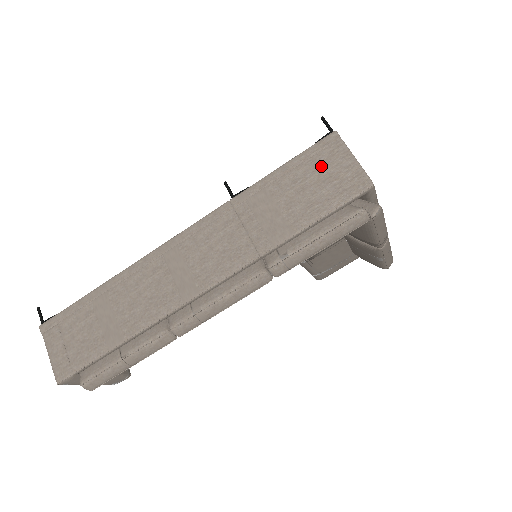
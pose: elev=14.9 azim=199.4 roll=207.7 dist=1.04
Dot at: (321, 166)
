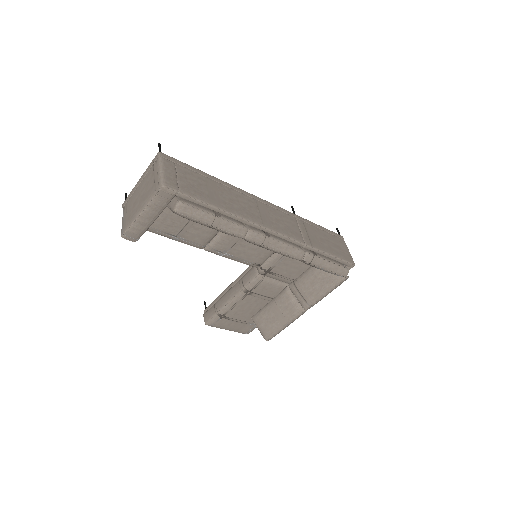
Dot at: (336, 241)
